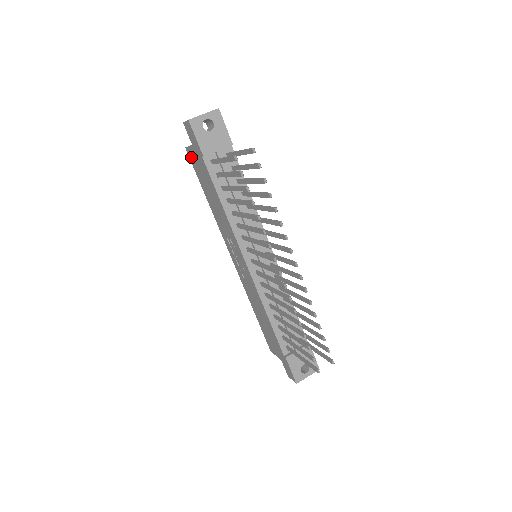
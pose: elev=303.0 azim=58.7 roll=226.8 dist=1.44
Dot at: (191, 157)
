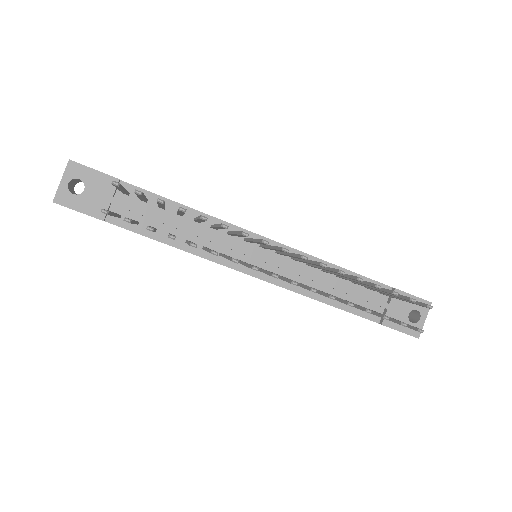
Dot at: occluded
